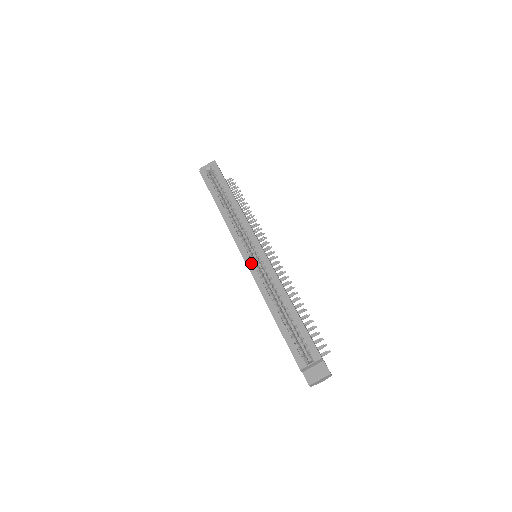
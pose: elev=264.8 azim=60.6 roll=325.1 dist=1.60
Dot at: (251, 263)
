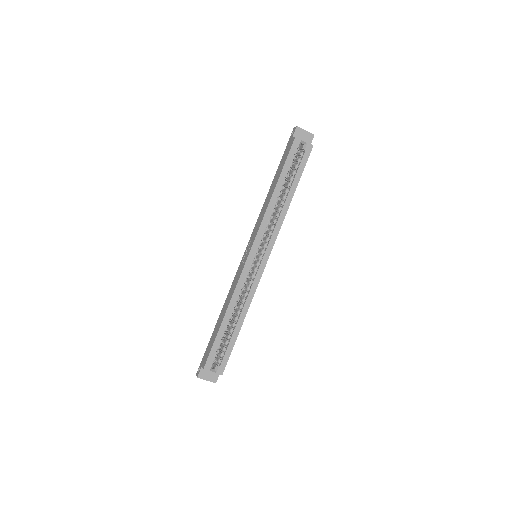
Dot at: (249, 266)
